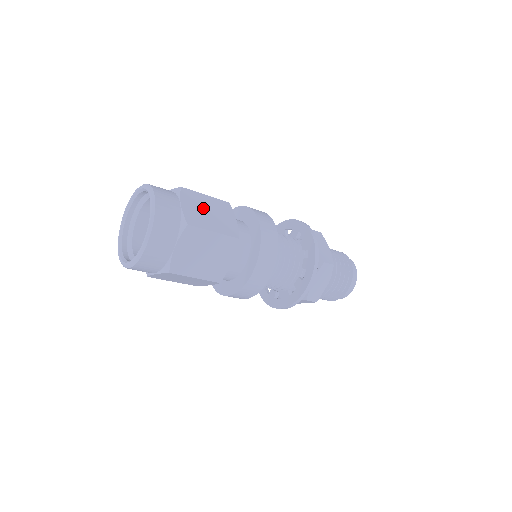
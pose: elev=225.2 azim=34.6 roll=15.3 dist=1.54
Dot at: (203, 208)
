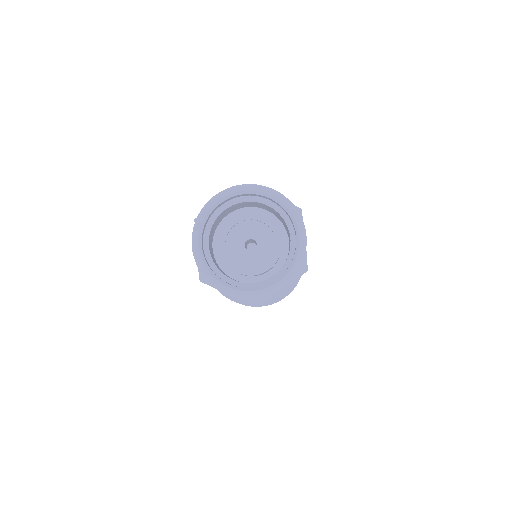
Dot at: occluded
